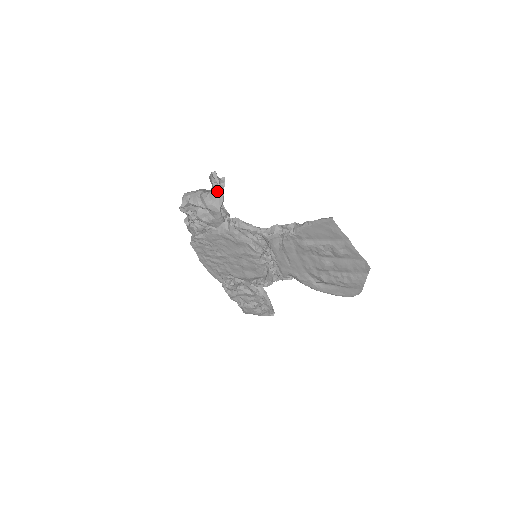
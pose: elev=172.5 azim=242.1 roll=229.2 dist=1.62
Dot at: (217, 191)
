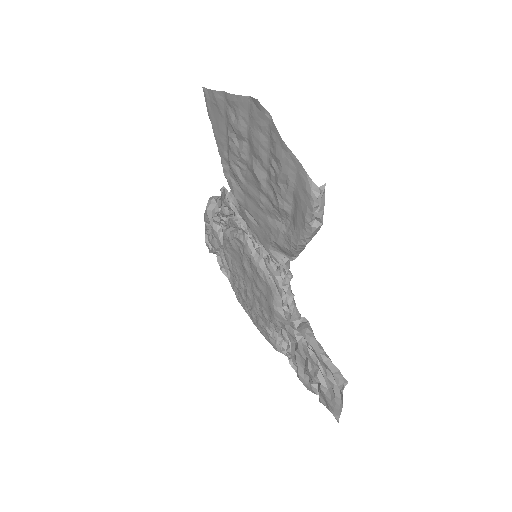
Dot at: (210, 198)
